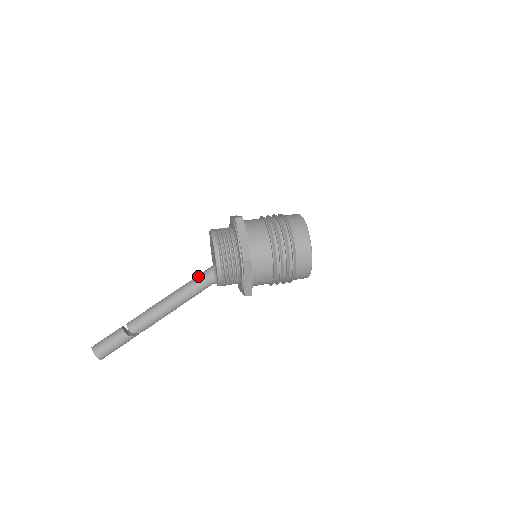
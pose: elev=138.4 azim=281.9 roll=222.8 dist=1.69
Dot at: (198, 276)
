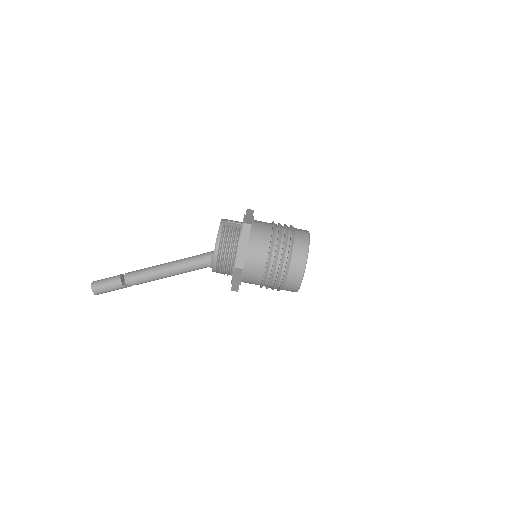
Dot at: (198, 256)
